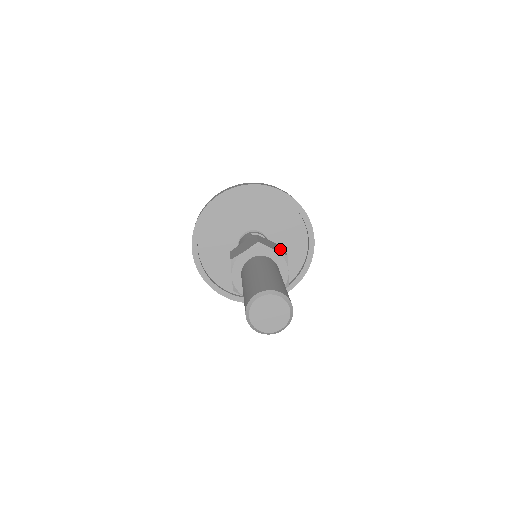
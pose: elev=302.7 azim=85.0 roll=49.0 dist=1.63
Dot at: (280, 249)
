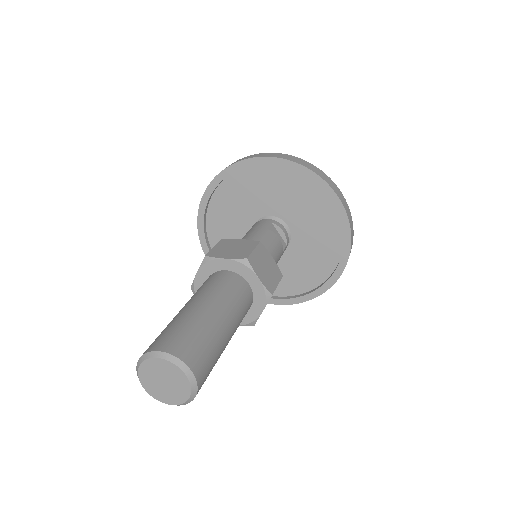
Dot at: (272, 279)
